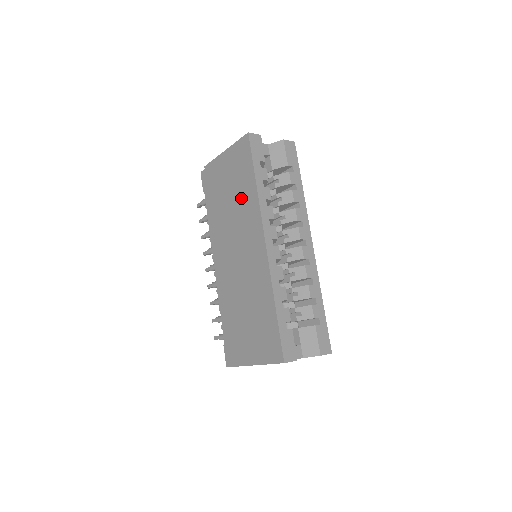
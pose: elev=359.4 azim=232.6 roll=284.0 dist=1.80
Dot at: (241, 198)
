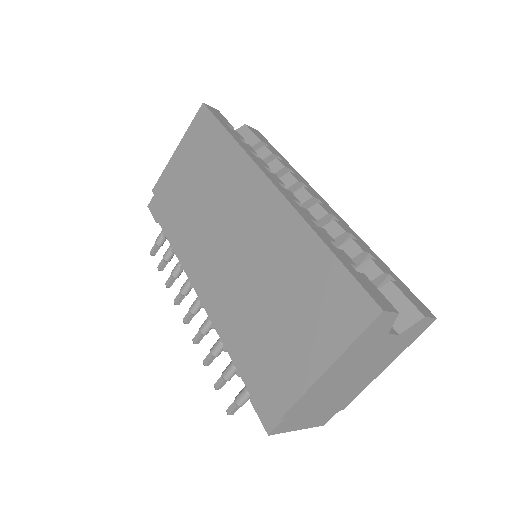
Dot at: (215, 170)
